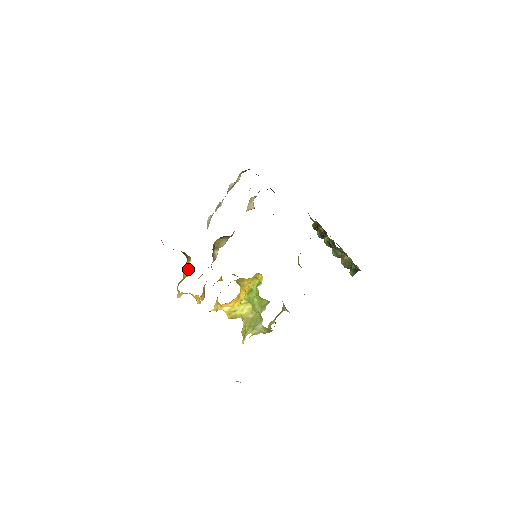
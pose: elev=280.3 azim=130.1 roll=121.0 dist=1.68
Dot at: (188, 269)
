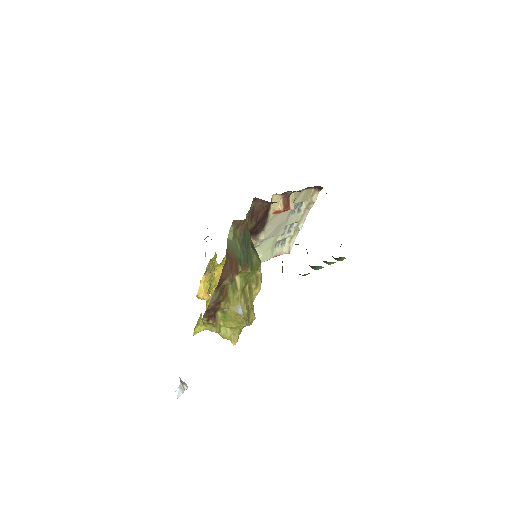
Dot at: (205, 254)
